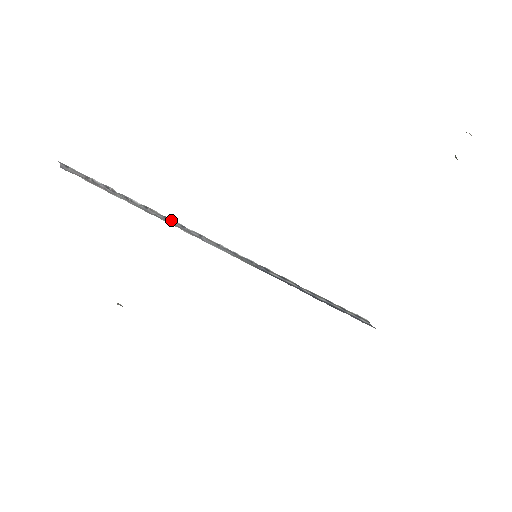
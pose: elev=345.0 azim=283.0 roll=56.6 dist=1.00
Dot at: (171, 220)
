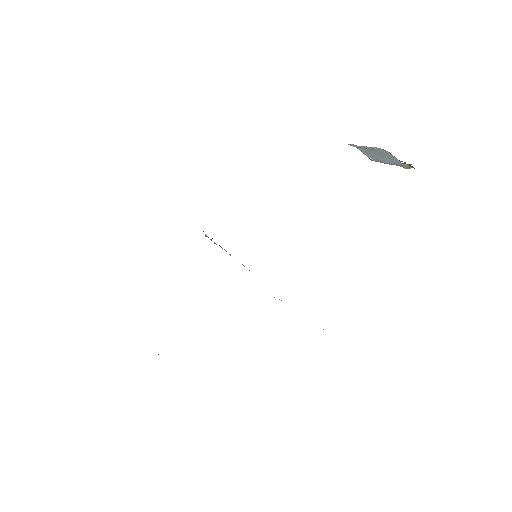
Dot at: (226, 251)
